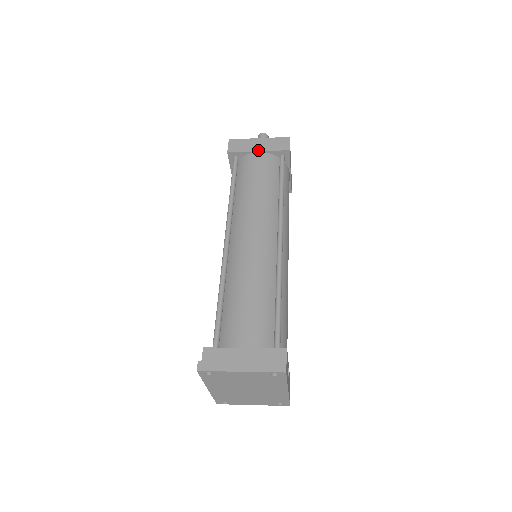
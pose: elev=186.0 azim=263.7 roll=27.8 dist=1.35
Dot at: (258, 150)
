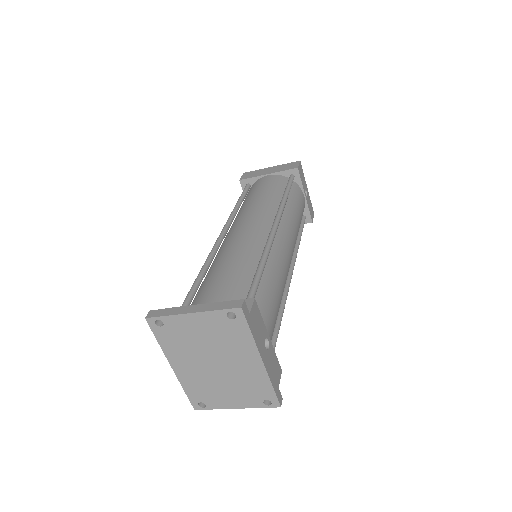
Dot at: (268, 173)
